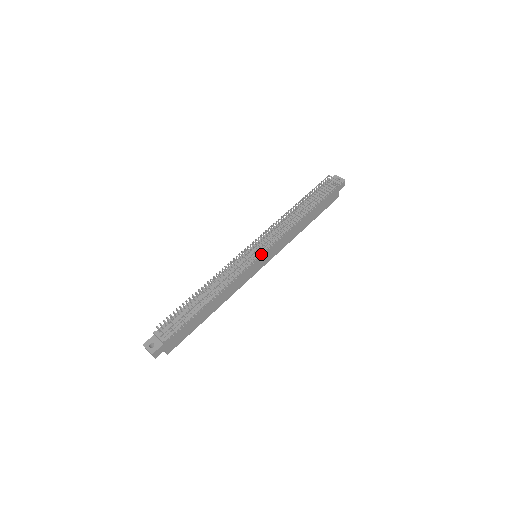
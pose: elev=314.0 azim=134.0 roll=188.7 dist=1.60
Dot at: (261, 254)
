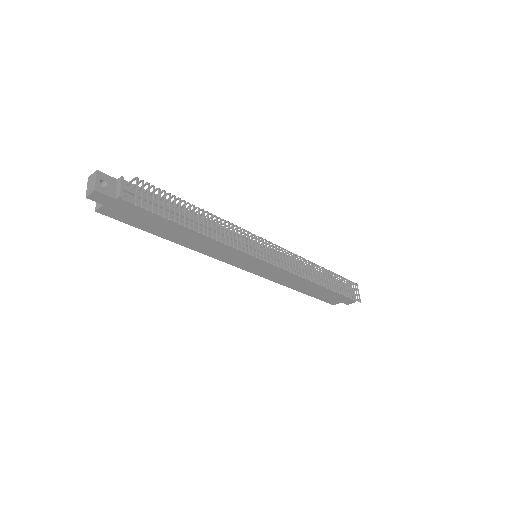
Dot at: (265, 261)
